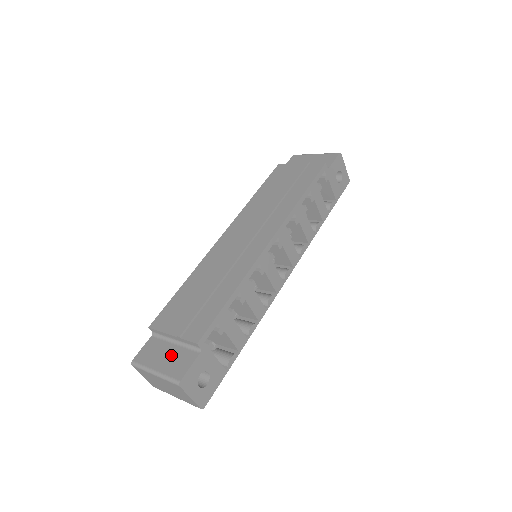
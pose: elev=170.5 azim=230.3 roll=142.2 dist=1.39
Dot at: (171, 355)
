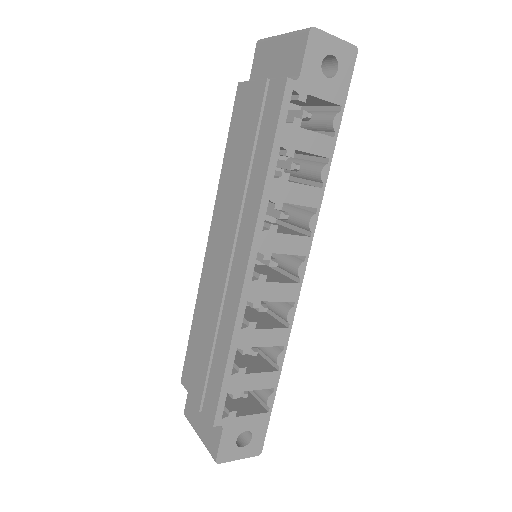
Dot at: (205, 421)
